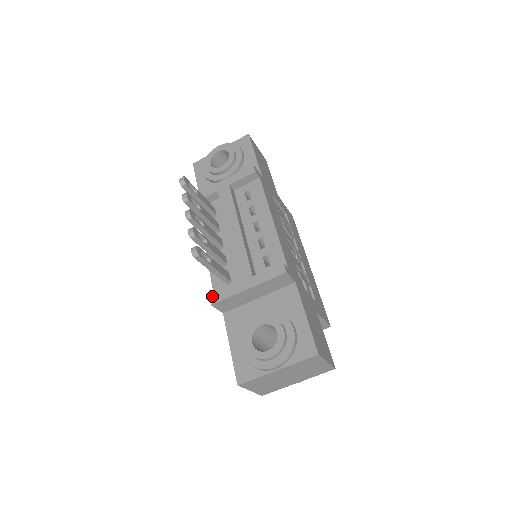
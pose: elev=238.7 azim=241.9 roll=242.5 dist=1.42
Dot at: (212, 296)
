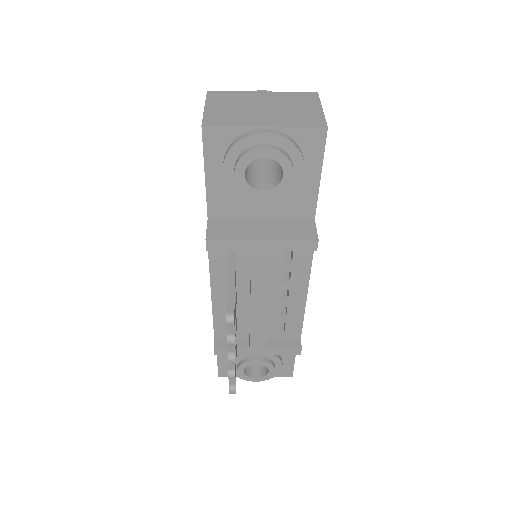
Dot at: (217, 350)
